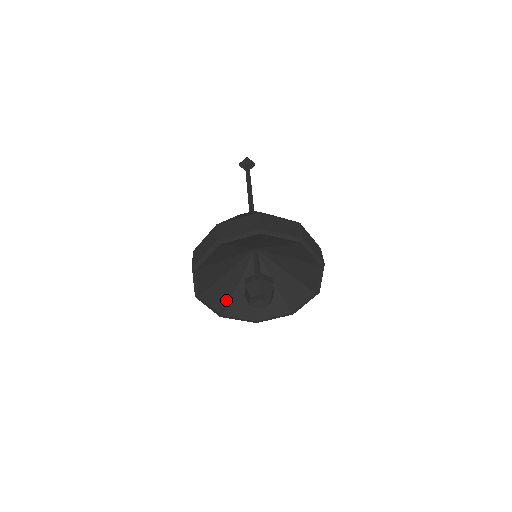
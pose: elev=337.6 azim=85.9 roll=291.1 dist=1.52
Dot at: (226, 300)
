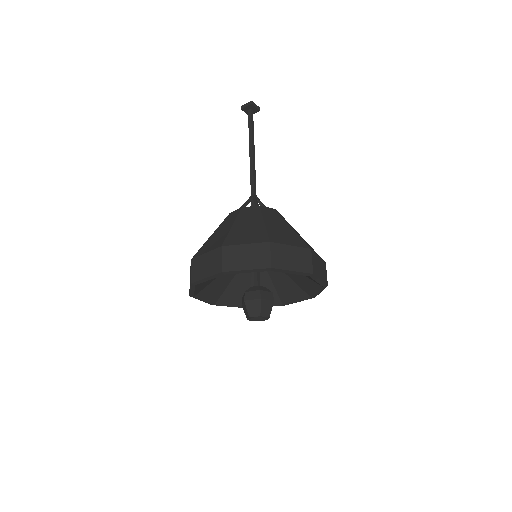
Dot at: (220, 293)
